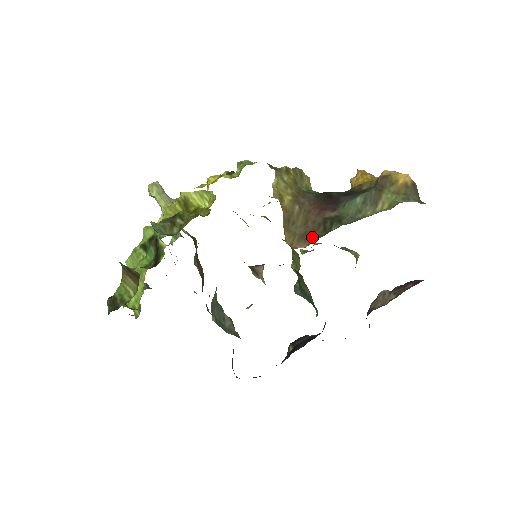
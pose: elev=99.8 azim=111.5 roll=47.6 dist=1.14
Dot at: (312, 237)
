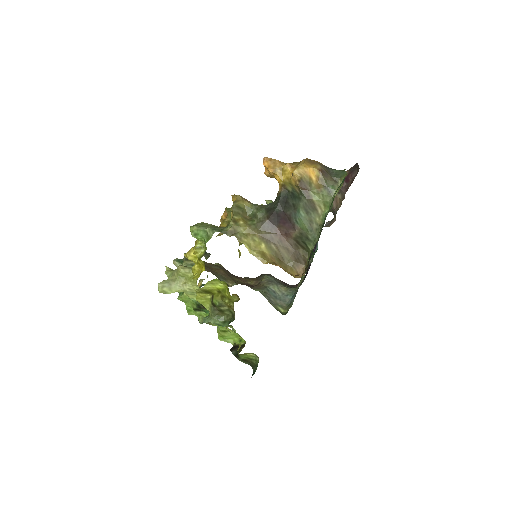
Dot at: (302, 258)
